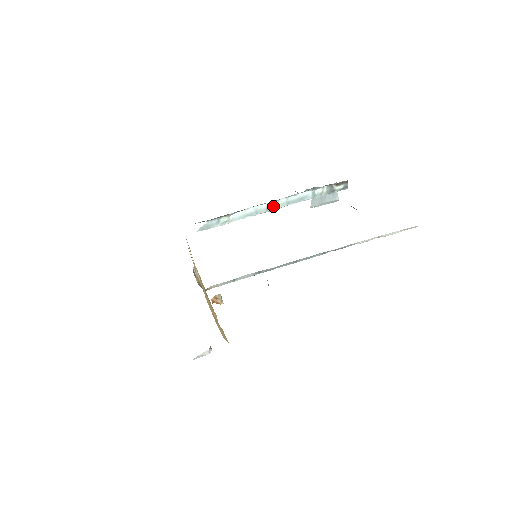
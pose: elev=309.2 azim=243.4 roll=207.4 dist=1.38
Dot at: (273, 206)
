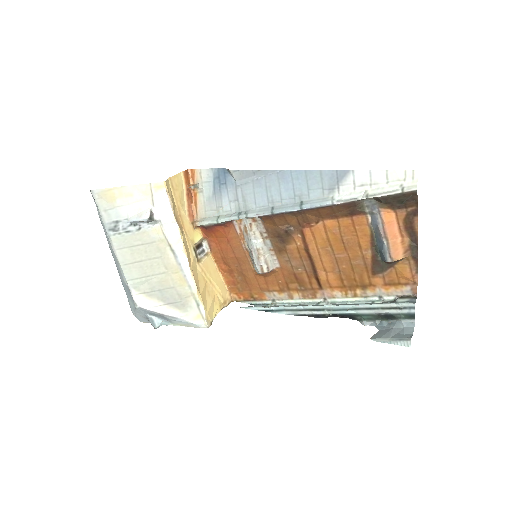
Dot at: (320, 305)
